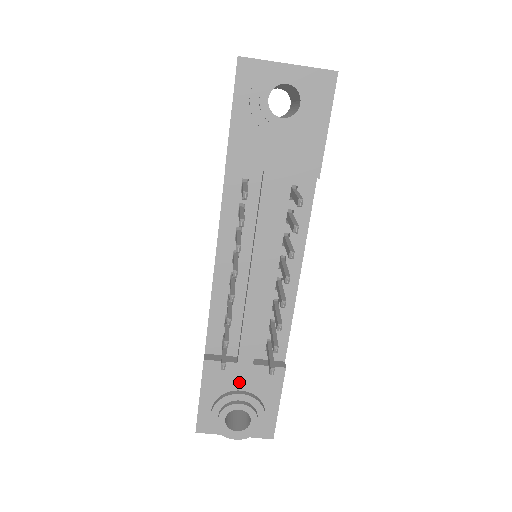
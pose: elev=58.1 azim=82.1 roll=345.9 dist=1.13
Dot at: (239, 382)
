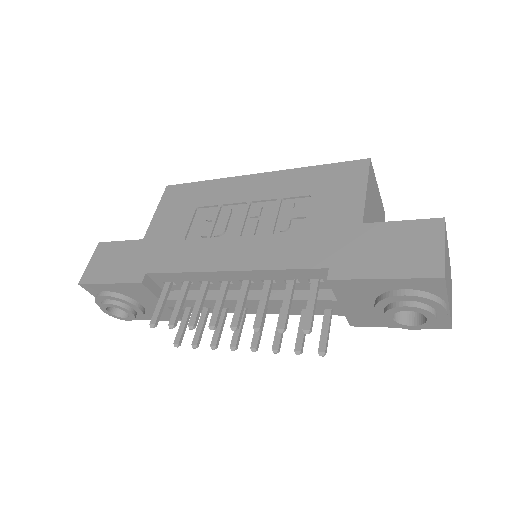
Dot at: (146, 302)
